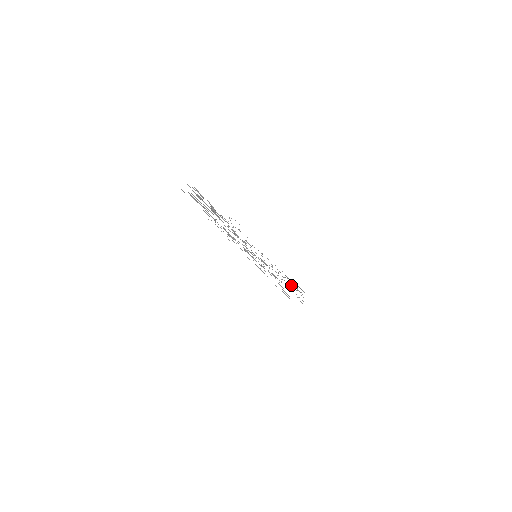
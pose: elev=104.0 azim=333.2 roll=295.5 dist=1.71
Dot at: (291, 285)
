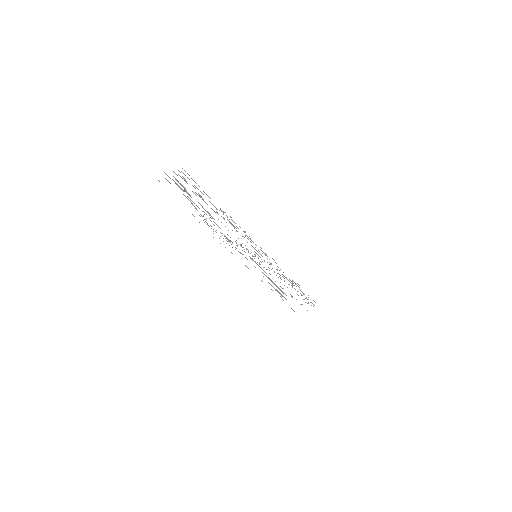
Dot at: occluded
